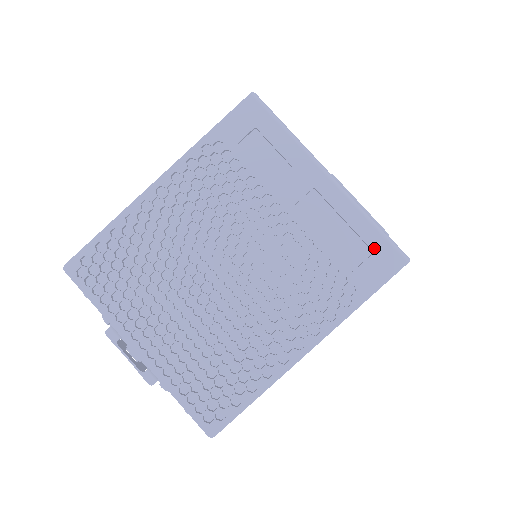
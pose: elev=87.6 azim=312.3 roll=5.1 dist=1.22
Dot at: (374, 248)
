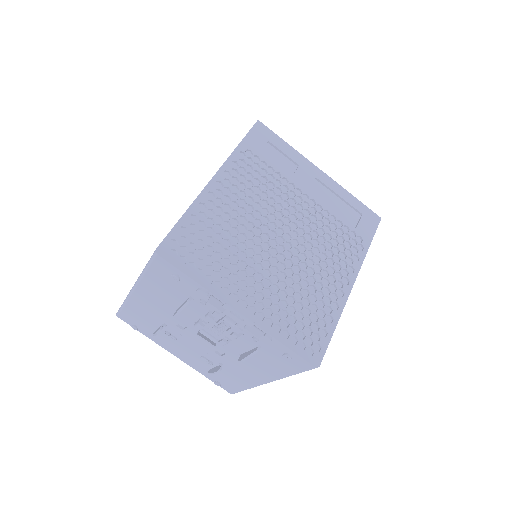
Dot at: (361, 212)
